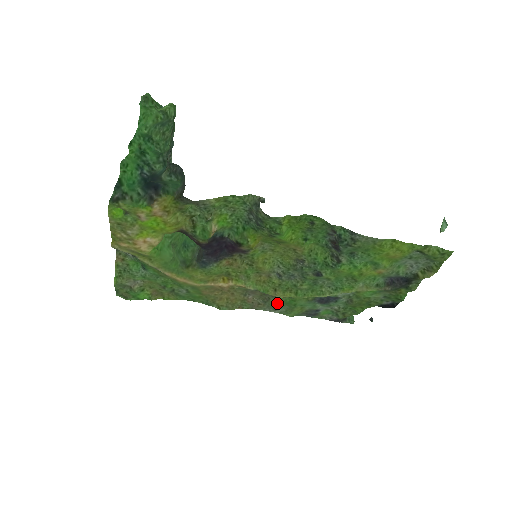
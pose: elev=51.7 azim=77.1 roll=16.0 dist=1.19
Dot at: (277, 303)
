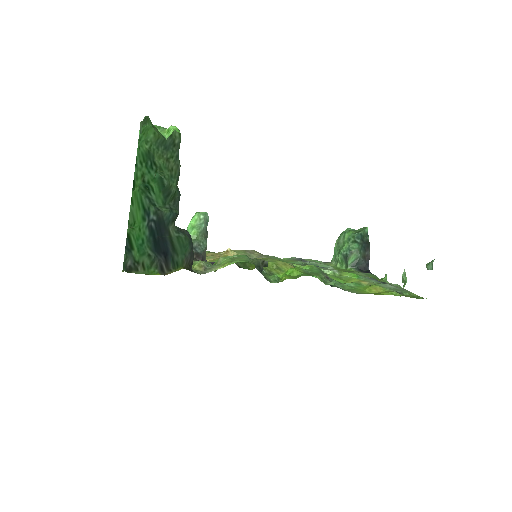
Dot at: (271, 256)
